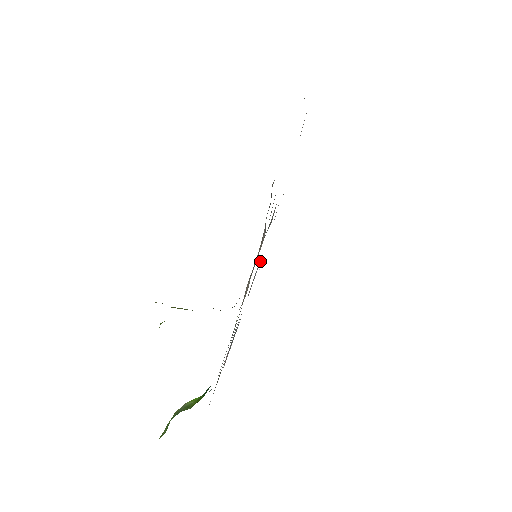
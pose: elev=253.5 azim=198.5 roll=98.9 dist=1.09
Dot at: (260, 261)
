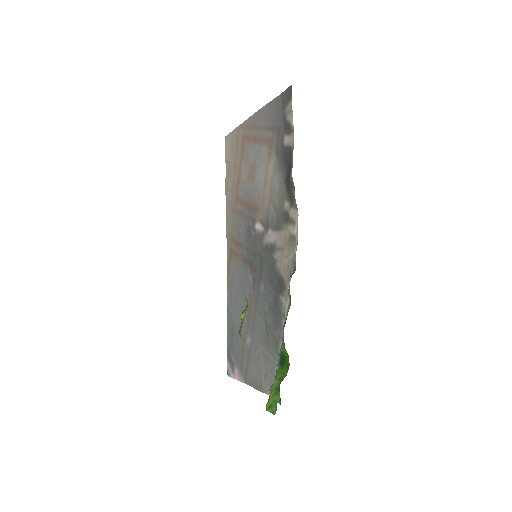
Dot at: (248, 267)
